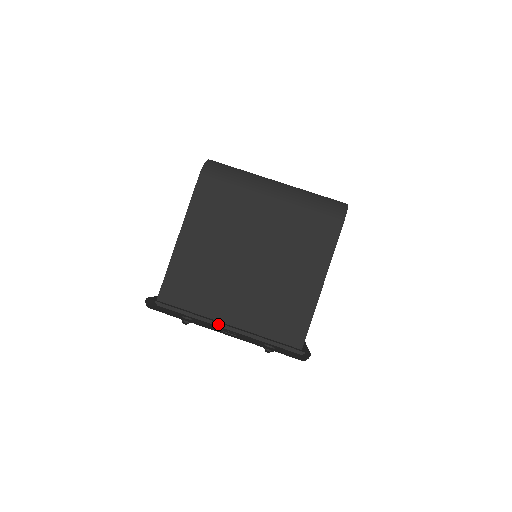
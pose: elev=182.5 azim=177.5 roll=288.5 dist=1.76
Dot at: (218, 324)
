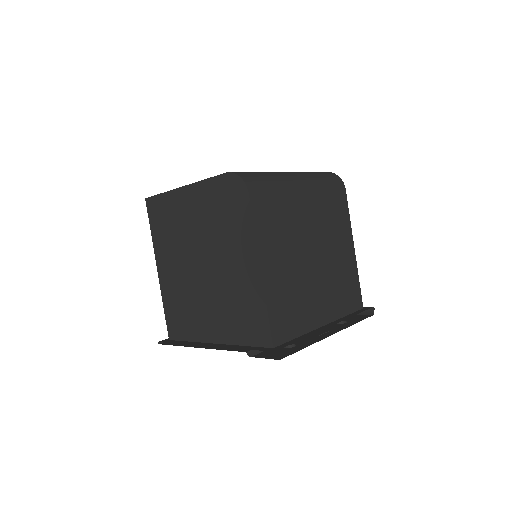
Dot at: occluded
